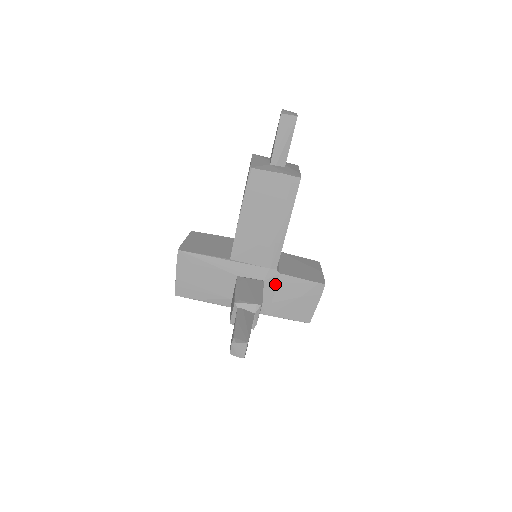
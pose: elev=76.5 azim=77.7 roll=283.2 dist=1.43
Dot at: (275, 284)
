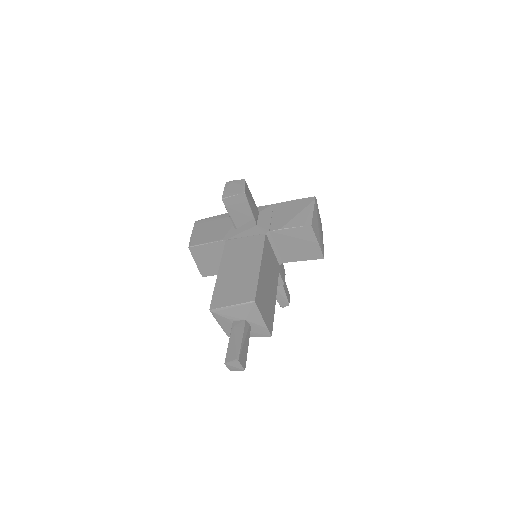
Dot at: occluded
